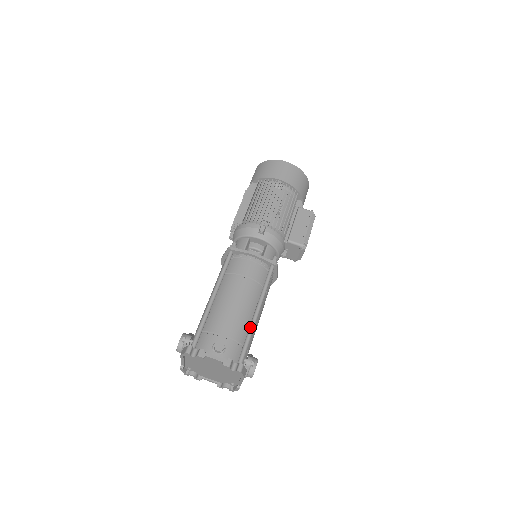
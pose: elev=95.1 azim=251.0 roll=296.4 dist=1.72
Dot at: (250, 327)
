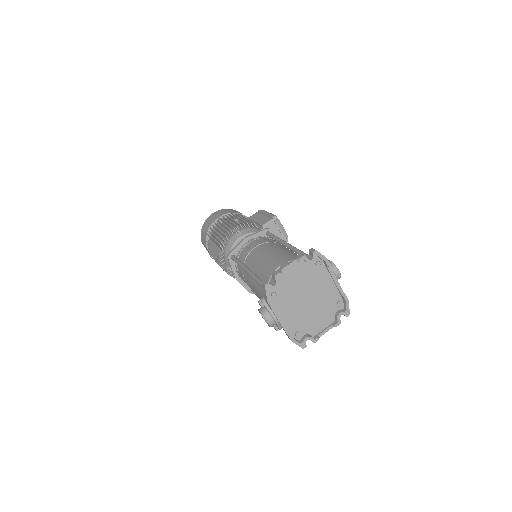
Dot at: (293, 250)
